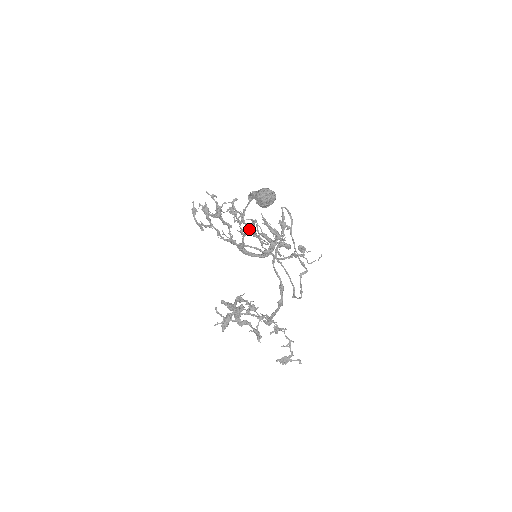
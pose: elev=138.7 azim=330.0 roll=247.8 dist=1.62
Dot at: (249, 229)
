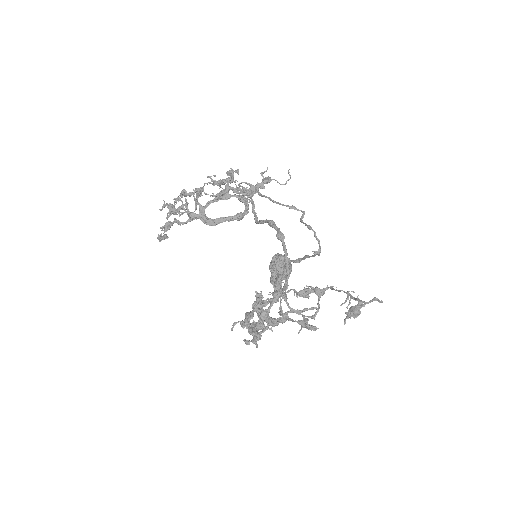
Dot at: (196, 188)
